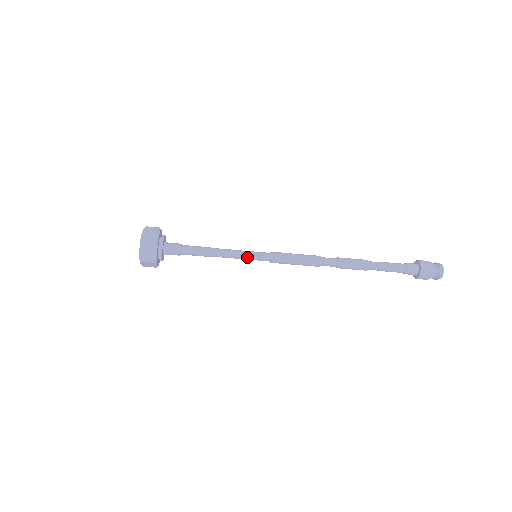
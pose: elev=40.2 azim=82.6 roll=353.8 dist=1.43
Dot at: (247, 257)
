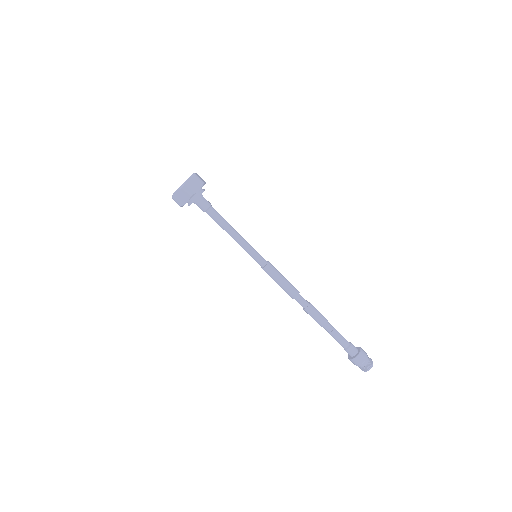
Dot at: (251, 250)
